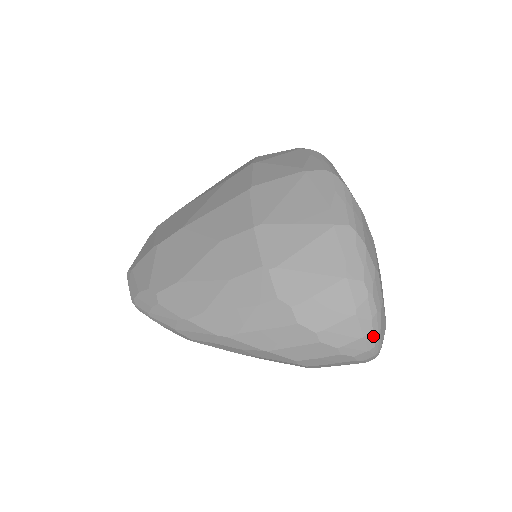
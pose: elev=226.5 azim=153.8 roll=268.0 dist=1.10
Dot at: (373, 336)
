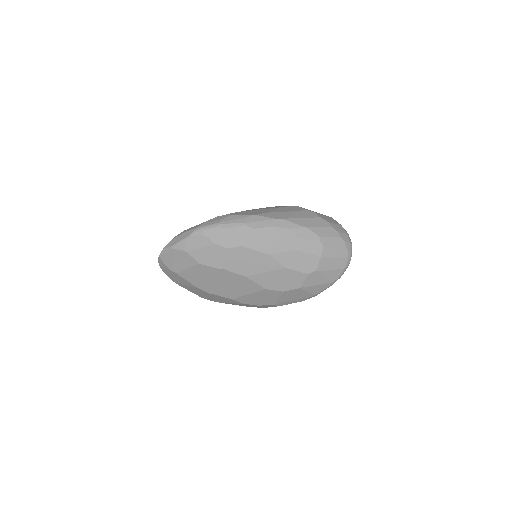
Dot at: occluded
